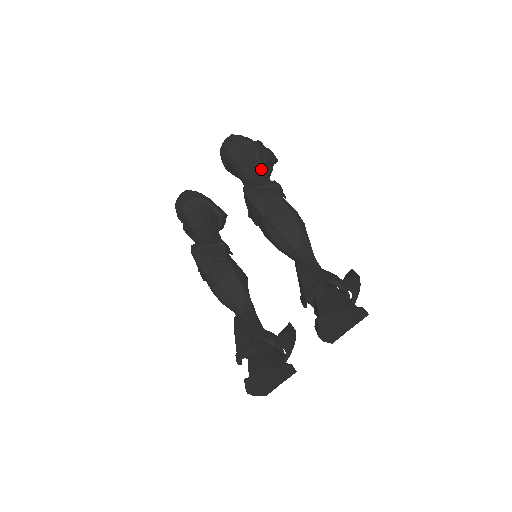
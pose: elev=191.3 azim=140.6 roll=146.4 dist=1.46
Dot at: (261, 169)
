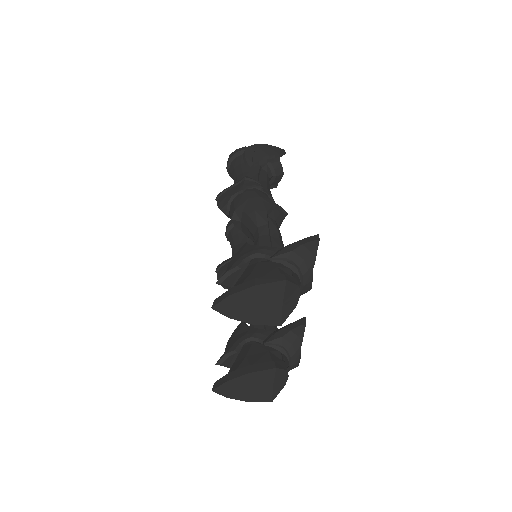
Dot at: (249, 170)
